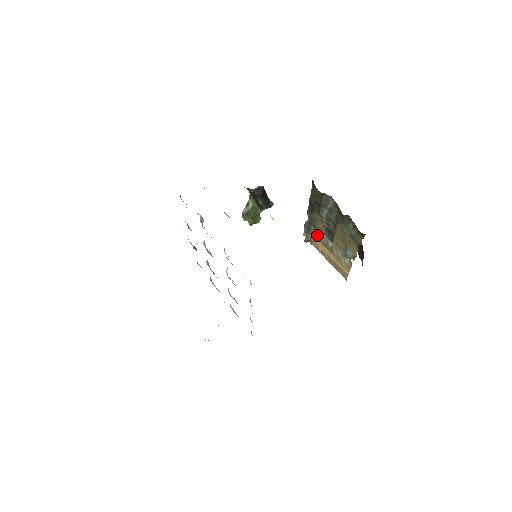
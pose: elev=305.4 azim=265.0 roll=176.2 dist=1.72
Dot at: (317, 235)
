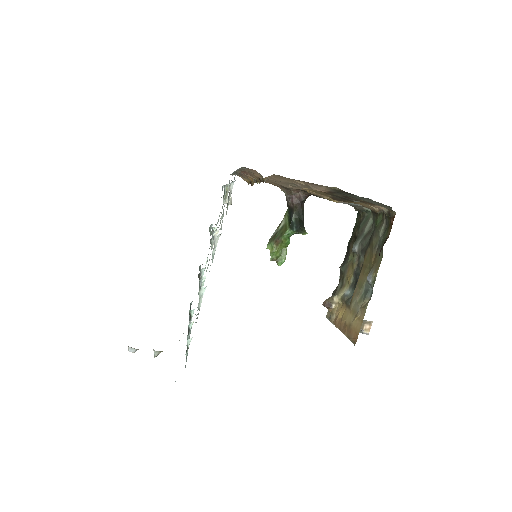
Dot at: (341, 296)
